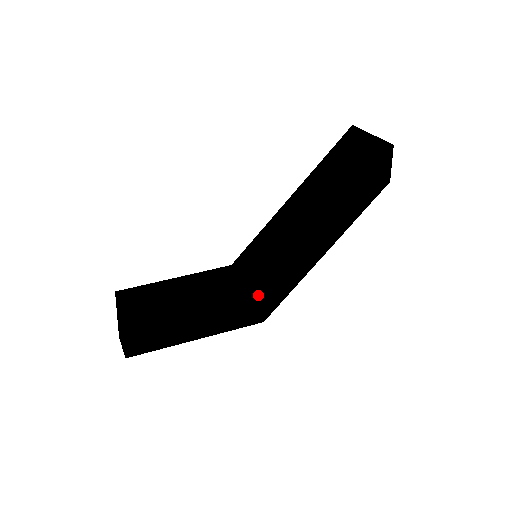
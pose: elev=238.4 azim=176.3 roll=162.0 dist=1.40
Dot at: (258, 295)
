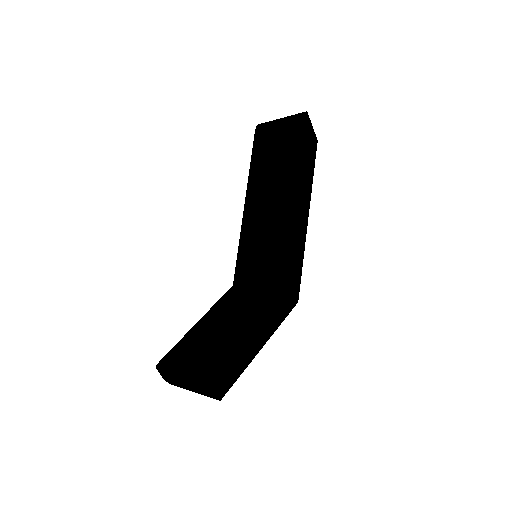
Dot at: (284, 278)
